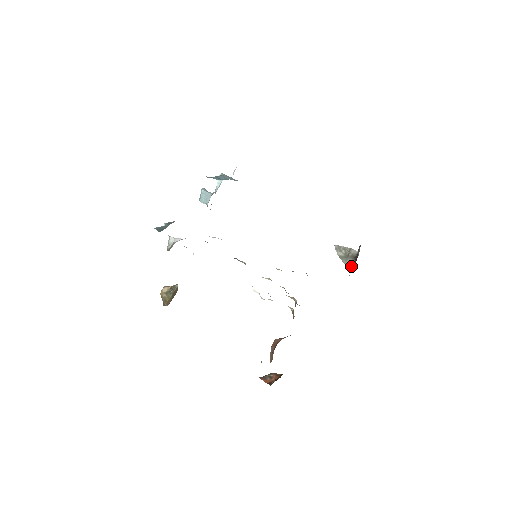
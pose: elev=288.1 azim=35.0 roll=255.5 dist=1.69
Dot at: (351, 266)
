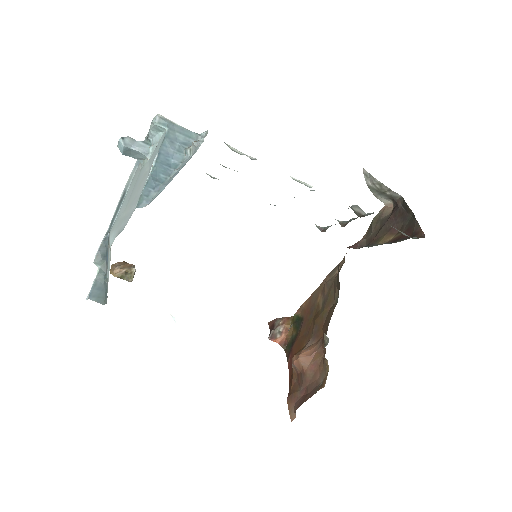
Dot at: (384, 201)
